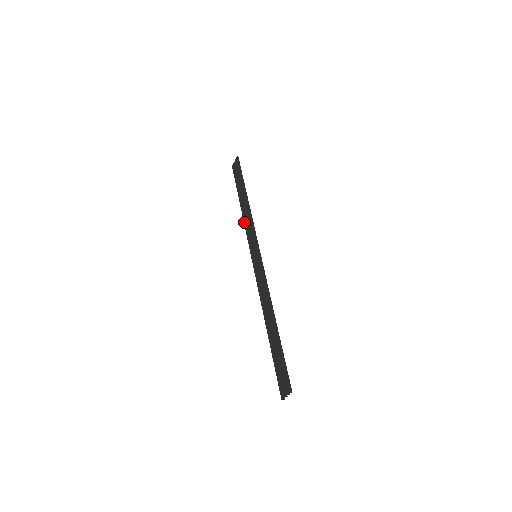
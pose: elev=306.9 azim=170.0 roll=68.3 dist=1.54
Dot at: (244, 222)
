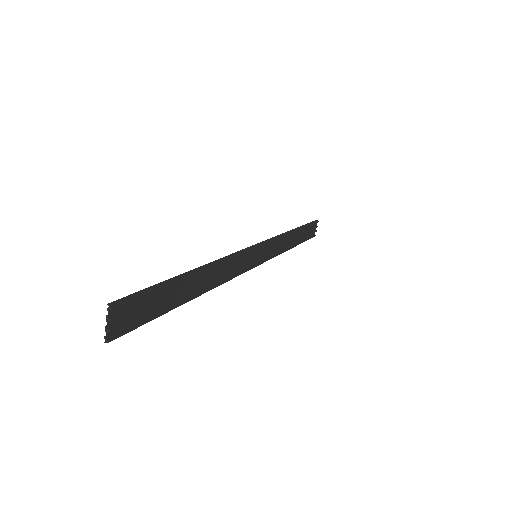
Dot at: occluded
